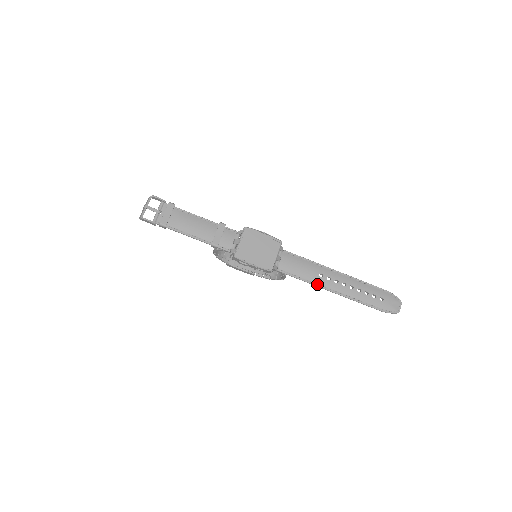
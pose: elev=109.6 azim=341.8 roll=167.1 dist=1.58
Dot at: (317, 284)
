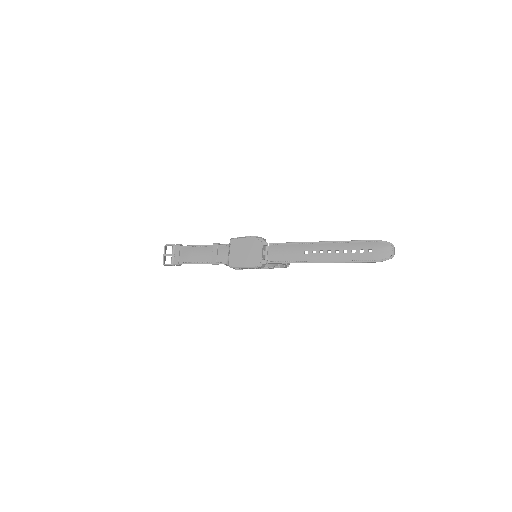
Dot at: (305, 261)
